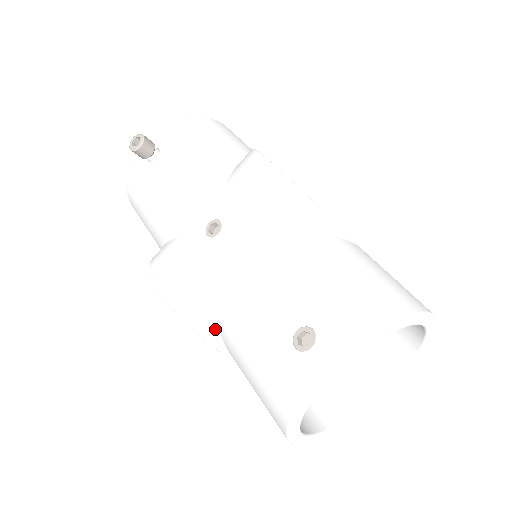
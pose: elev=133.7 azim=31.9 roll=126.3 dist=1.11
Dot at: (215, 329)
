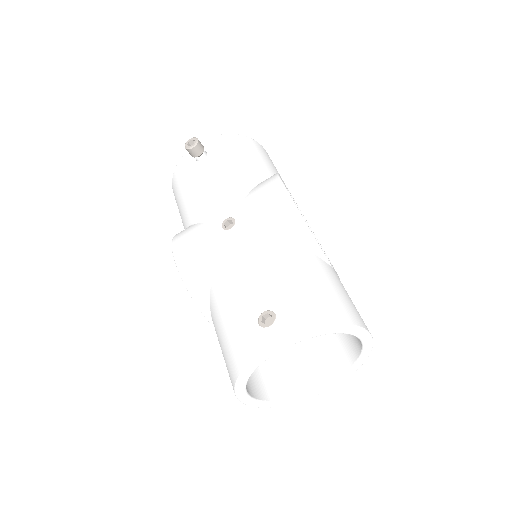
Dot at: (207, 299)
